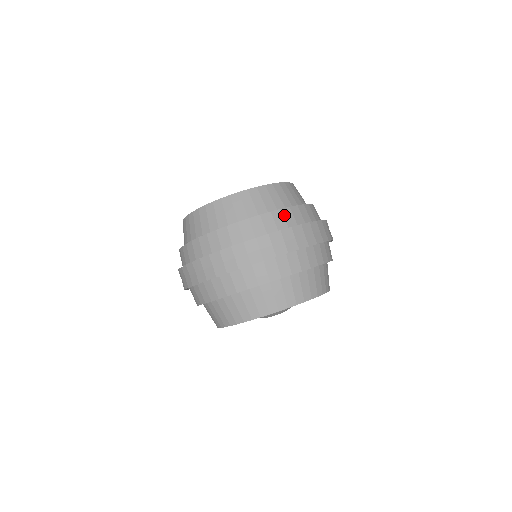
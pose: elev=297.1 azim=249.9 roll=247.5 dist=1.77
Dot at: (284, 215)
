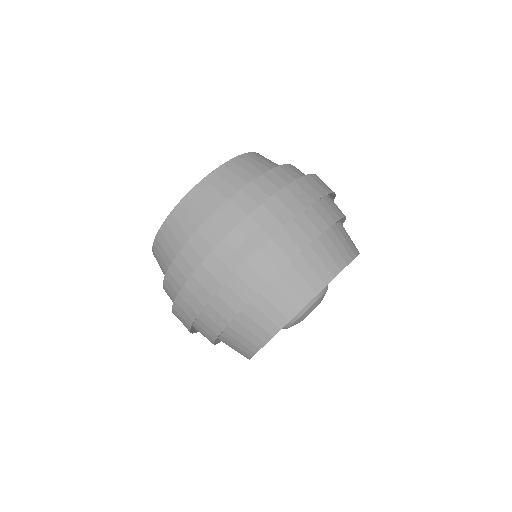
Dot at: occluded
